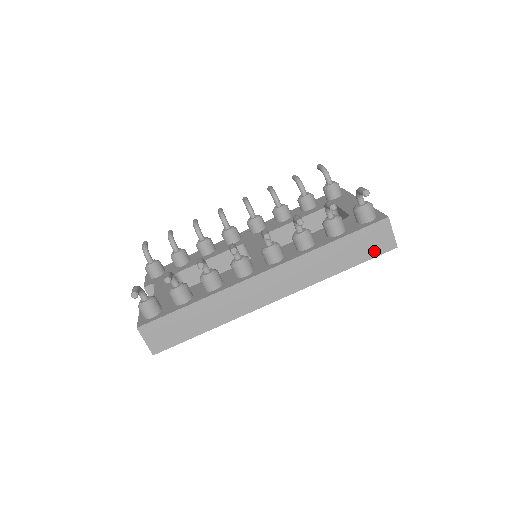
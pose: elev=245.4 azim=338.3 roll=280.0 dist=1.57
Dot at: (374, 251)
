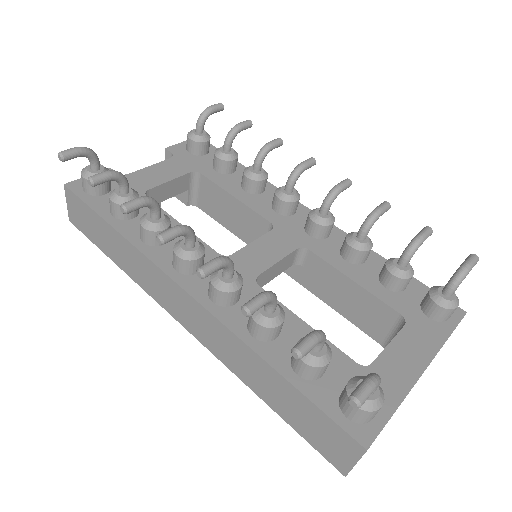
Dot at: (315, 440)
